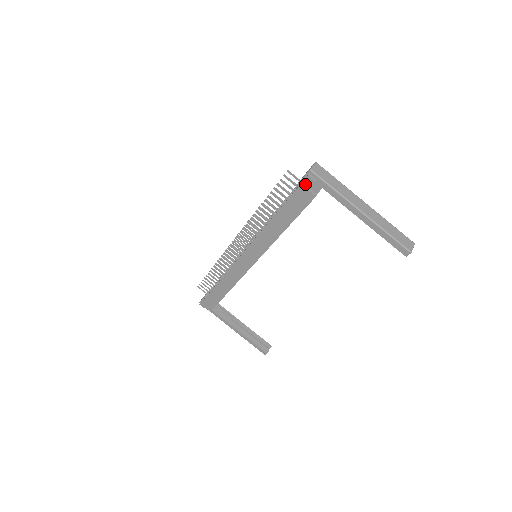
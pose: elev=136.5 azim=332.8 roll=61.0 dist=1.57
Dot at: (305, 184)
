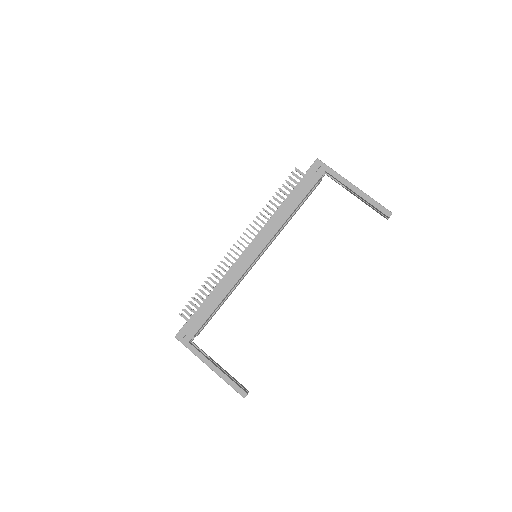
Dot at: (314, 168)
